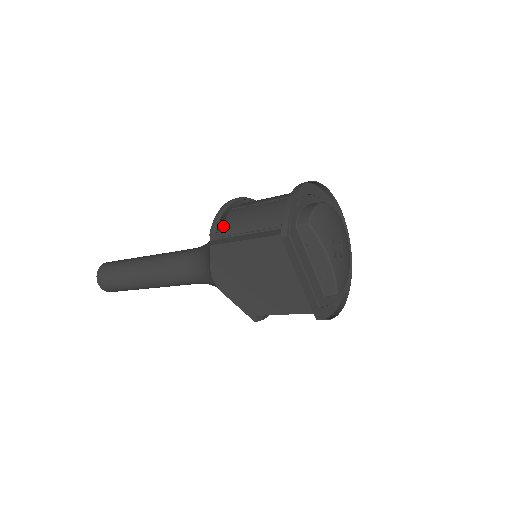
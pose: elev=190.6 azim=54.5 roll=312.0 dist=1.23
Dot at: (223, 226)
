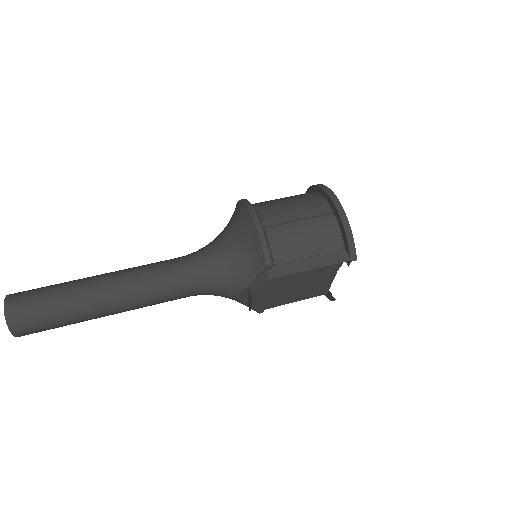
Dot at: (272, 252)
